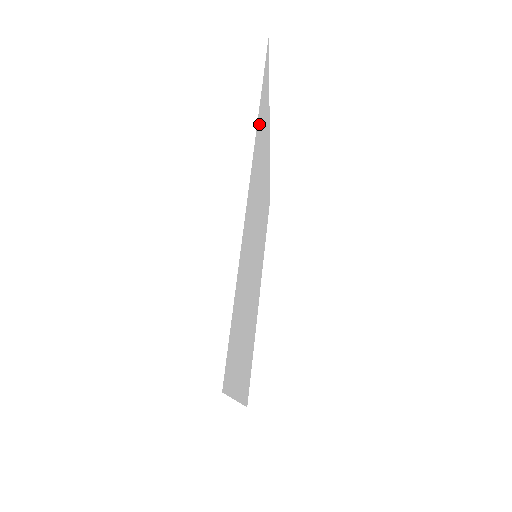
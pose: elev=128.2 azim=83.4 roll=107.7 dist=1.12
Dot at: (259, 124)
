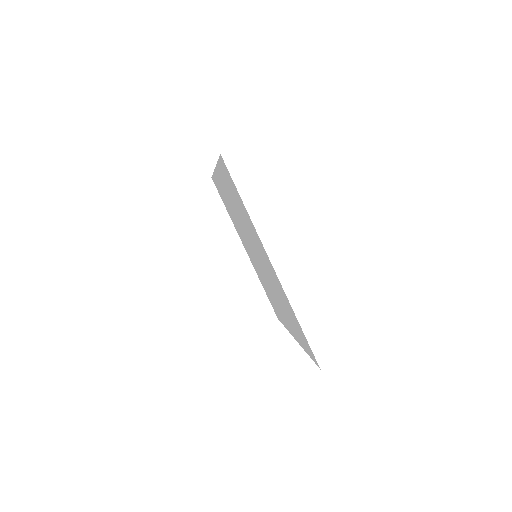
Dot at: (247, 215)
